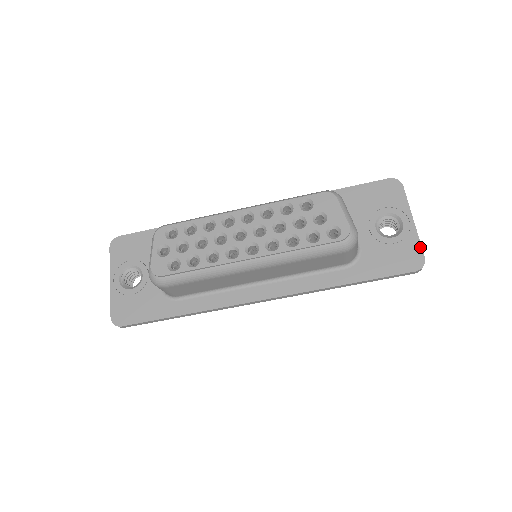
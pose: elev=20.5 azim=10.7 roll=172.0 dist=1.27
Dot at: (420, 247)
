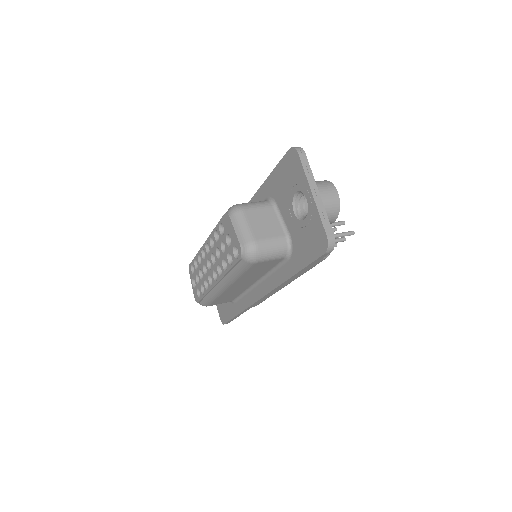
Dot at: (321, 225)
